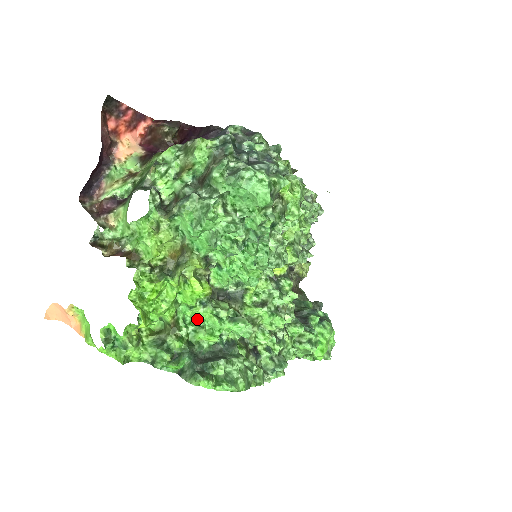
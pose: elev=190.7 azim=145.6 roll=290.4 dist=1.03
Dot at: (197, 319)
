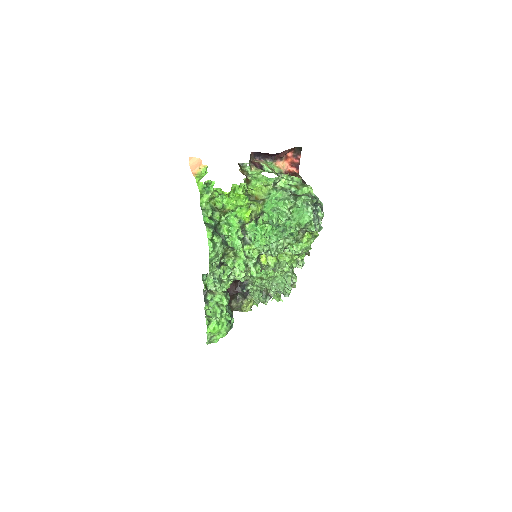
Dot at: (231, 223)
